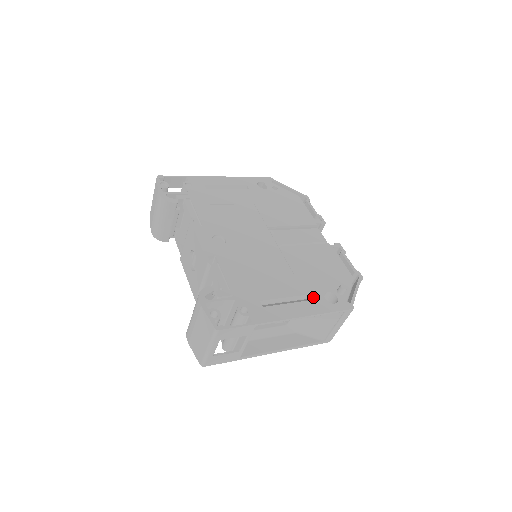
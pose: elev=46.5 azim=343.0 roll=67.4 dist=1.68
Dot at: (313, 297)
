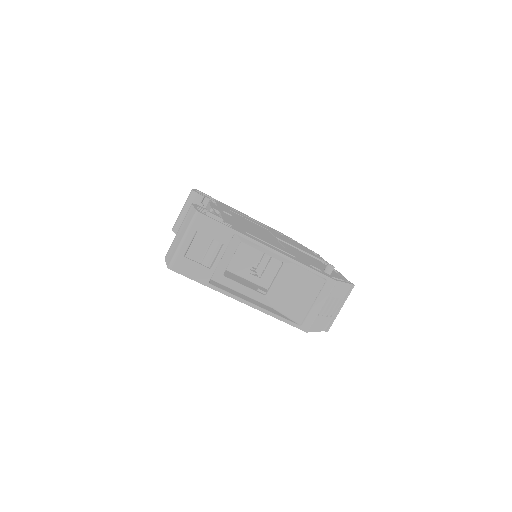
Dot at: (298, 258)
